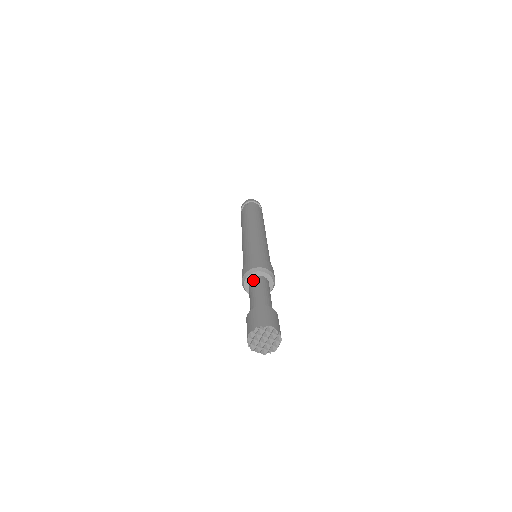
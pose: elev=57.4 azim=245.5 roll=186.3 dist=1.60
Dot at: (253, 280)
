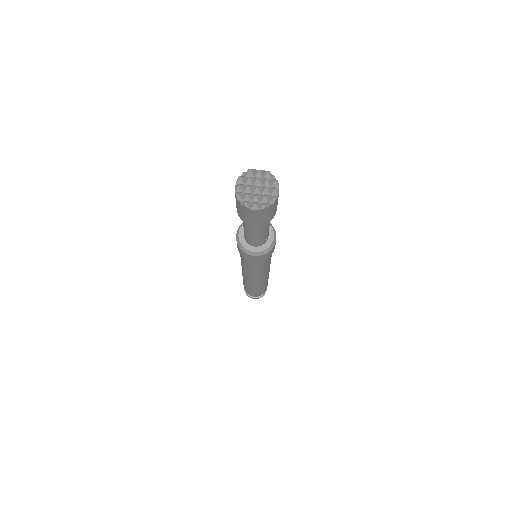
Dot at: occluded
